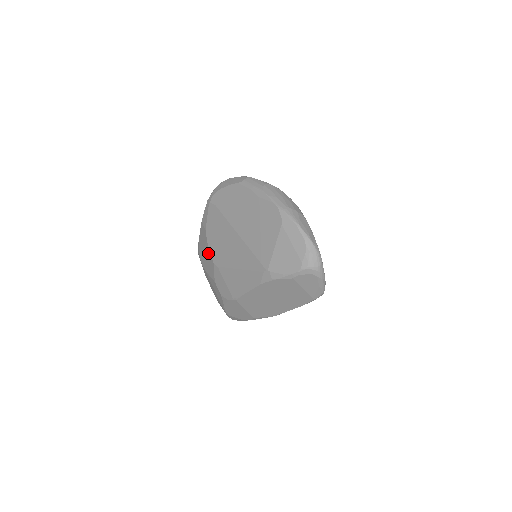
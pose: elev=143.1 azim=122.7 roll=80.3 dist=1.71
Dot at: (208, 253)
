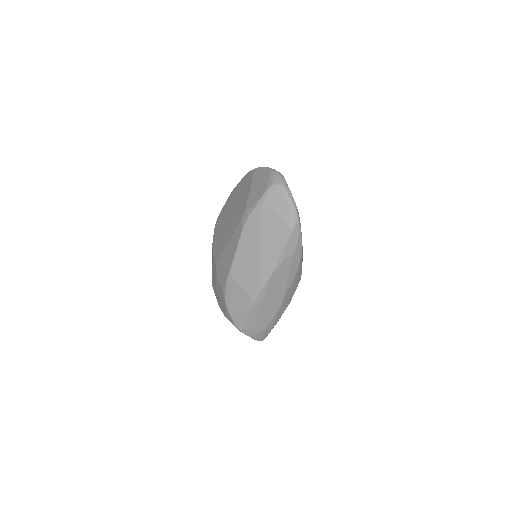
Dot at: (213, 263)
